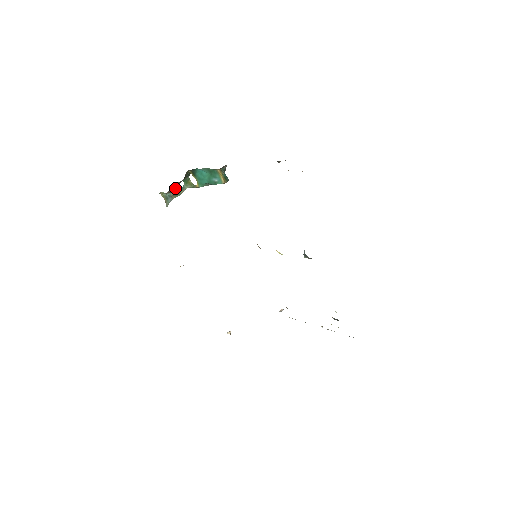
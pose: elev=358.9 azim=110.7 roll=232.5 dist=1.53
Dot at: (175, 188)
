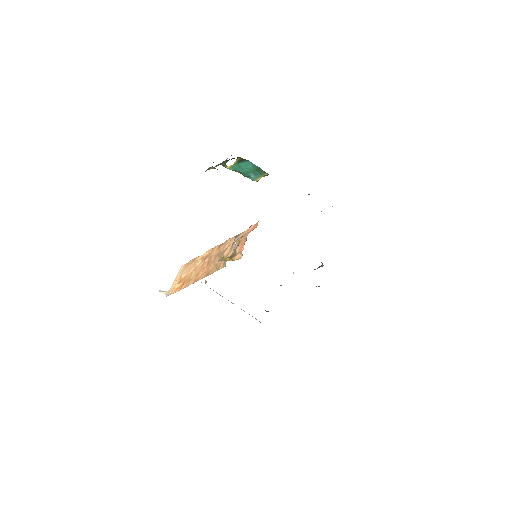
Dot at: occluded
